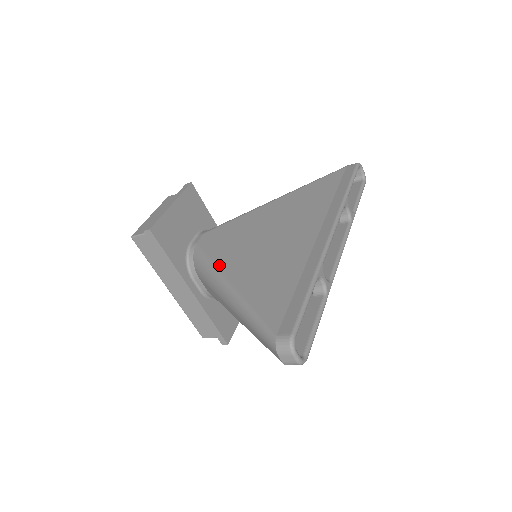
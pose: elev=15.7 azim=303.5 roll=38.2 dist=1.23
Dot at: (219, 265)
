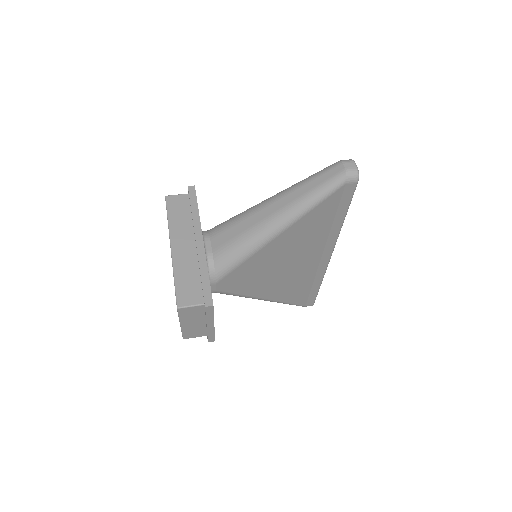
Dot at: (252, 296)
